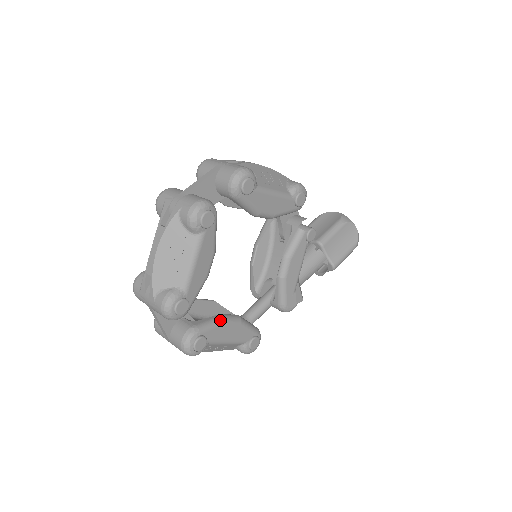
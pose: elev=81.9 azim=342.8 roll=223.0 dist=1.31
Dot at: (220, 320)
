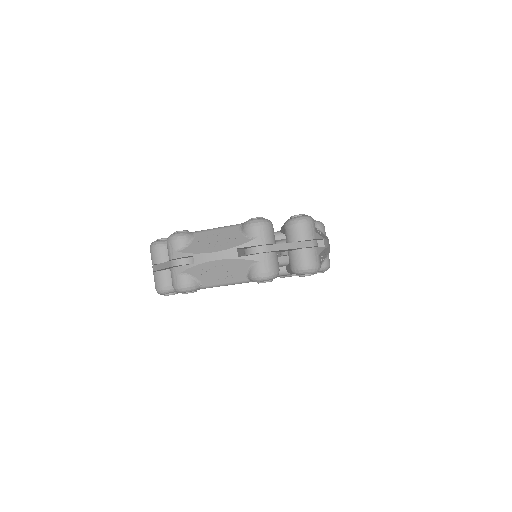
Dot at: occluded
